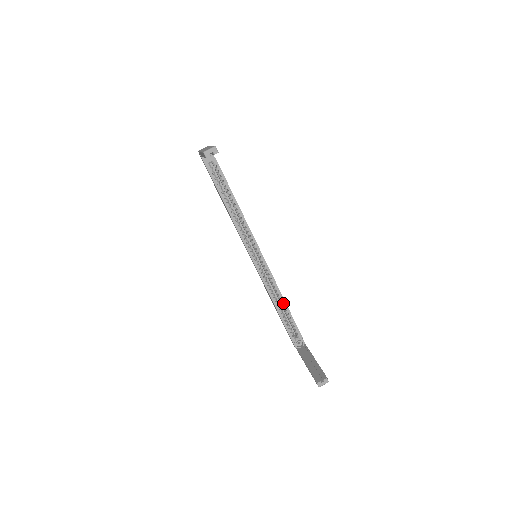
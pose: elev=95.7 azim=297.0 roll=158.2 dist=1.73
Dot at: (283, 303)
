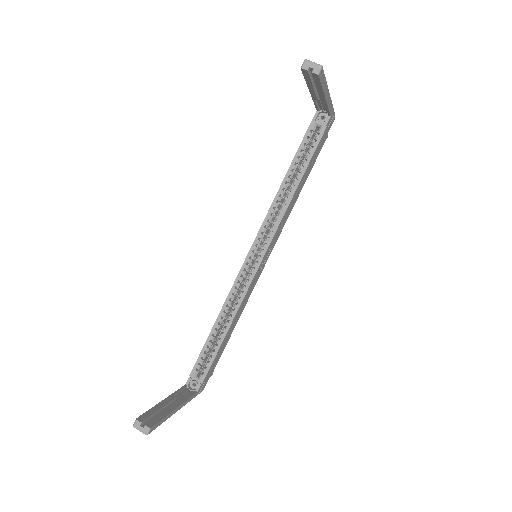
Dot at: (225, 328)
